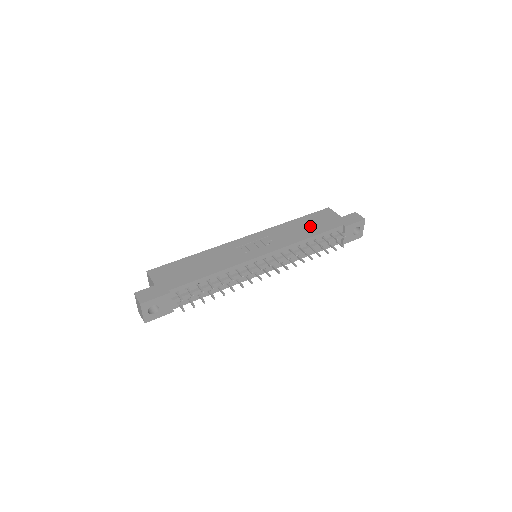
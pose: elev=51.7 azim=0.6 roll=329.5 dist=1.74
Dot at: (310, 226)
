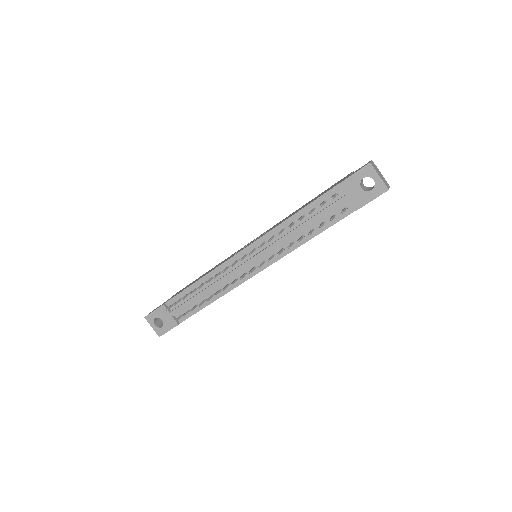
Dot at: (309, 202)
